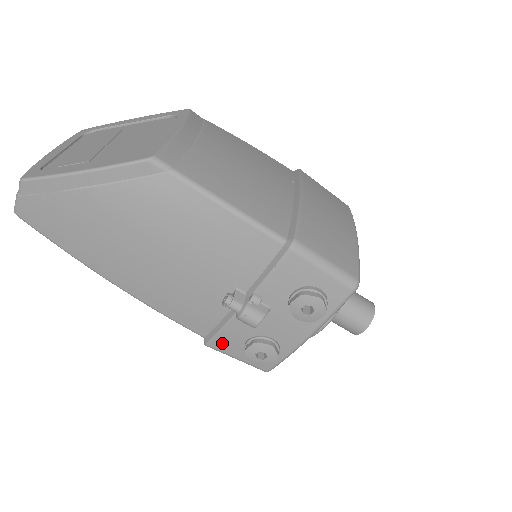
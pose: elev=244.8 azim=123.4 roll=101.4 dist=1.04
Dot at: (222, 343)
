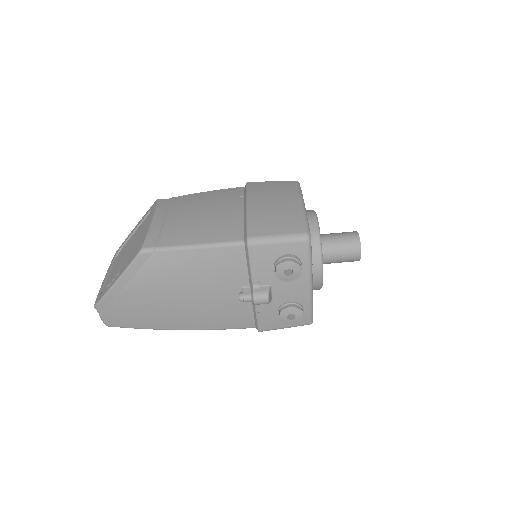
Dot at: (266, 324)
